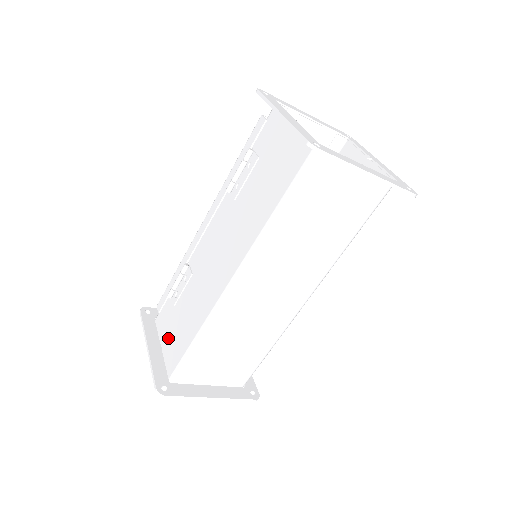
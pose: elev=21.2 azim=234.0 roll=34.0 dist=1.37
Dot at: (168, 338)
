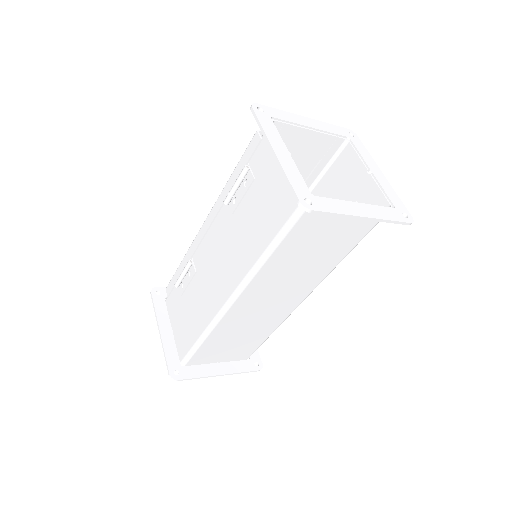
Dot at: (178, 324)
